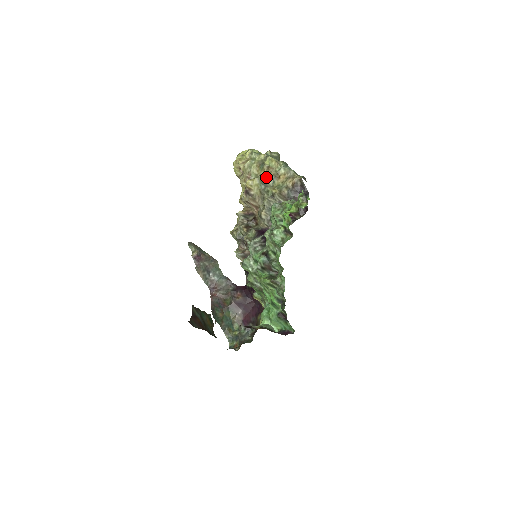
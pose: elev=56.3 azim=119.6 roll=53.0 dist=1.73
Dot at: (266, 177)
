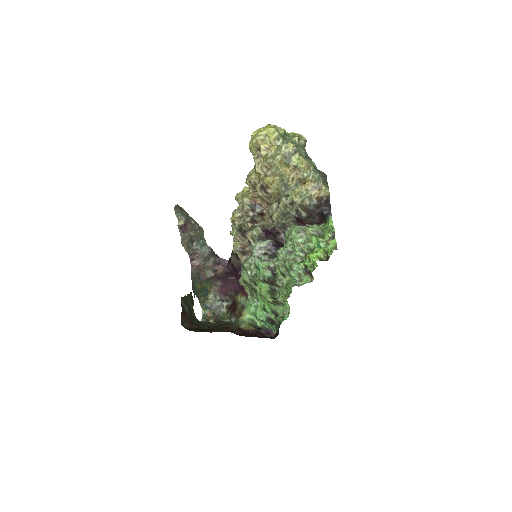
Dot at: (289, 177)
